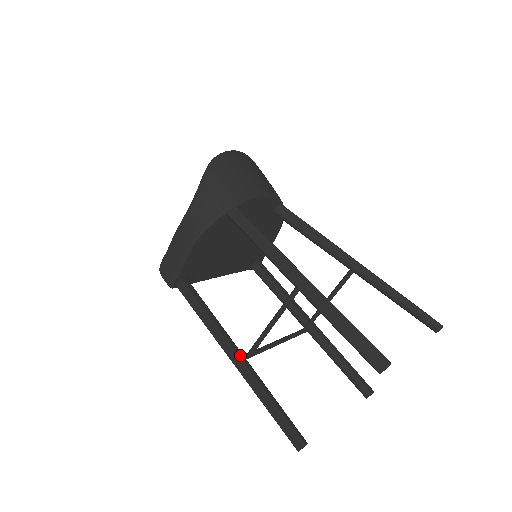
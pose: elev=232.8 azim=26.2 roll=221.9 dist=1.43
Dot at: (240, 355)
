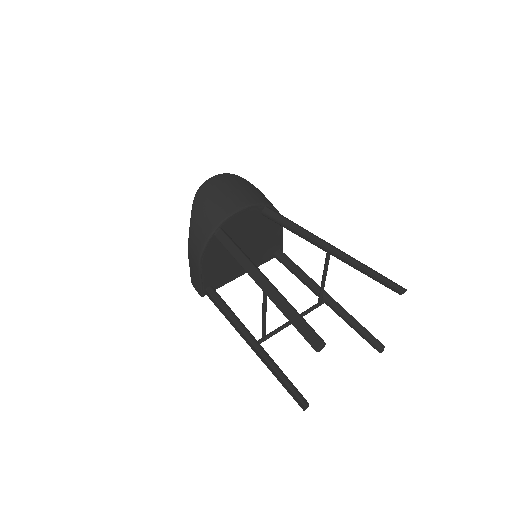
Dot at: (253, 342)
